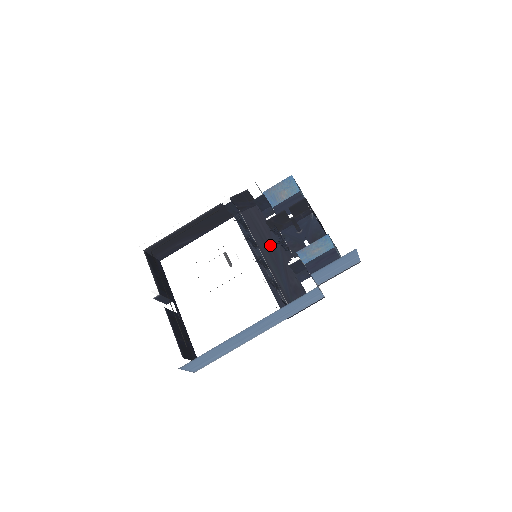
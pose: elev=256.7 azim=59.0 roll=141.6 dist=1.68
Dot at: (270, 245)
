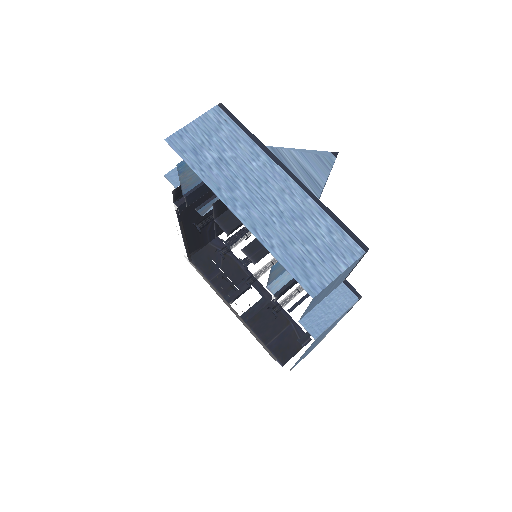
Dot at: occluded
